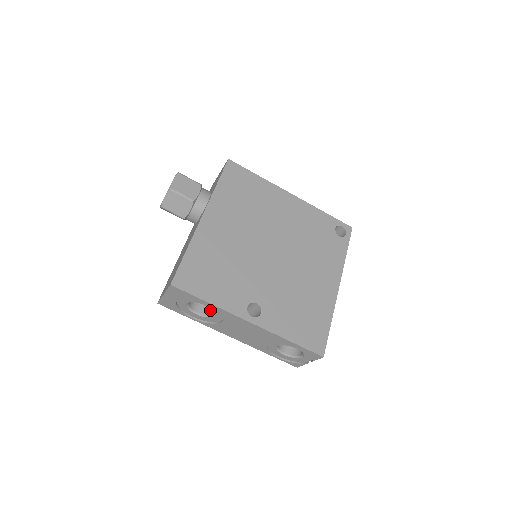
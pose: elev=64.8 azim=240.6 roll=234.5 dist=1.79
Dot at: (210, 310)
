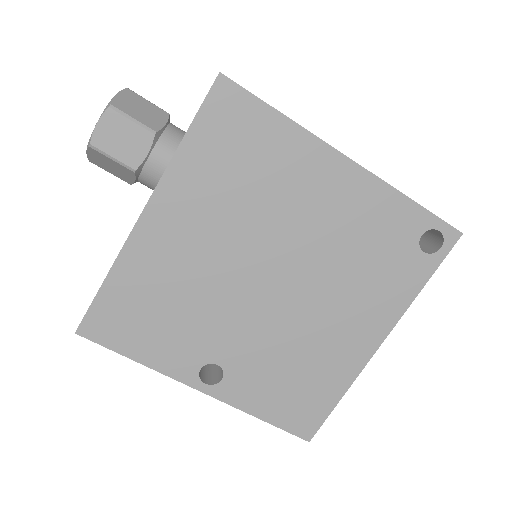
Dot at: occluded
